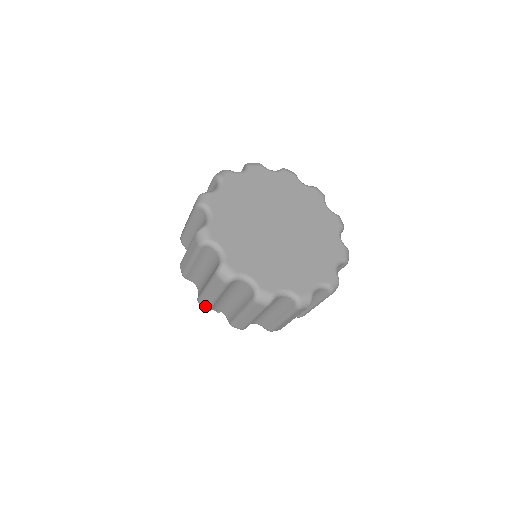
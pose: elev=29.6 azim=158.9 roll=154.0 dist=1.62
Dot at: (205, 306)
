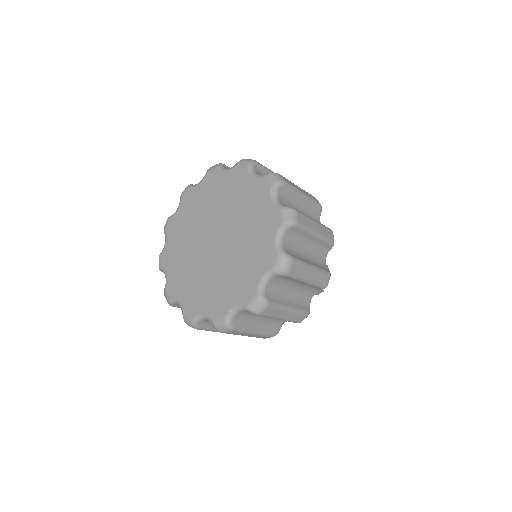
Dot at: (268, 337)
